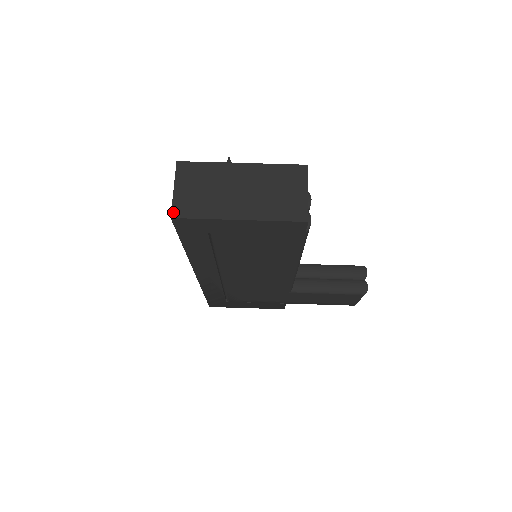
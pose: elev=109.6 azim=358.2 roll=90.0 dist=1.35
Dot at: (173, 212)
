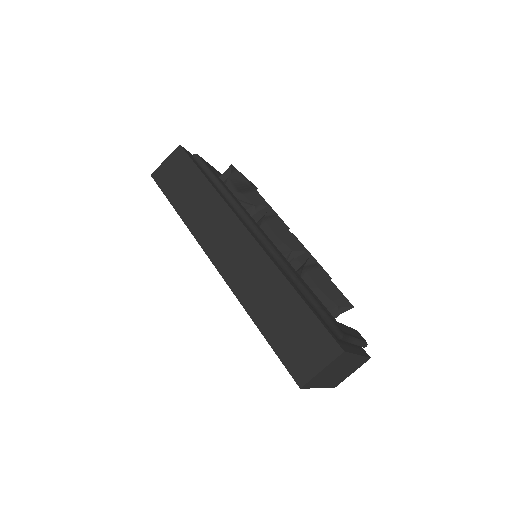
Dot at: (305, 385)
